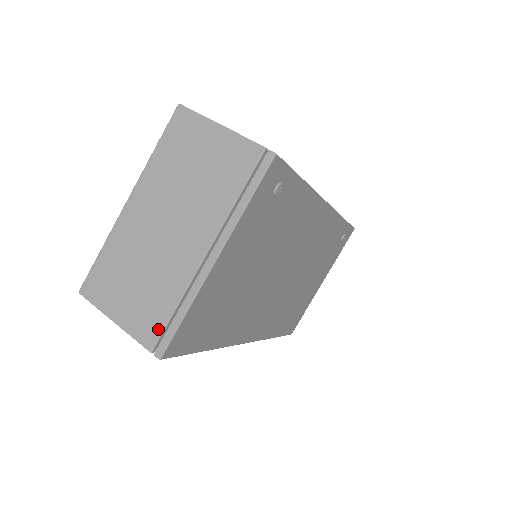
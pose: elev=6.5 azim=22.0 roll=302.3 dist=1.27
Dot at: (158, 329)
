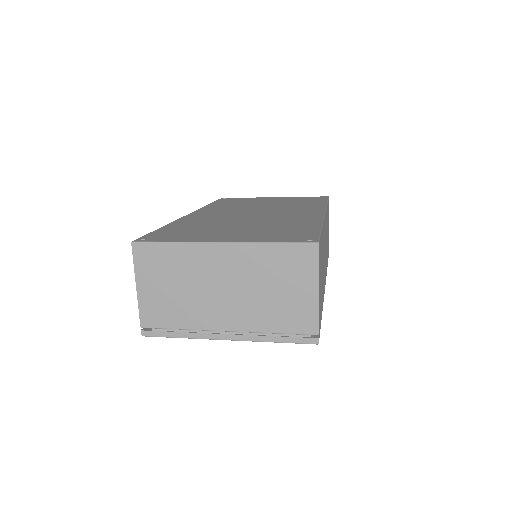
Dot at: (158, 325)
